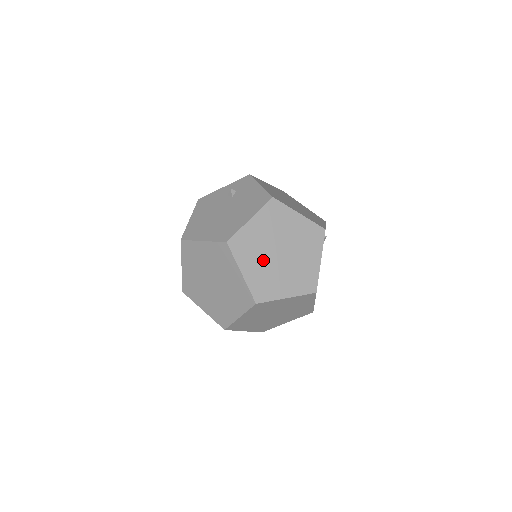
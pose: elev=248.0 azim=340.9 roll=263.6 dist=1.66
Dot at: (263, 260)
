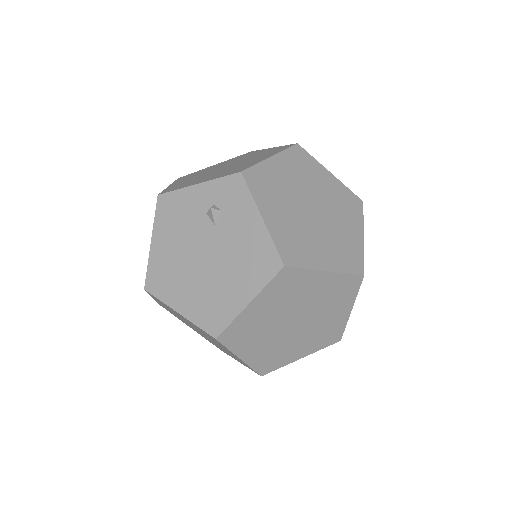
Dot at: (270, 337)
